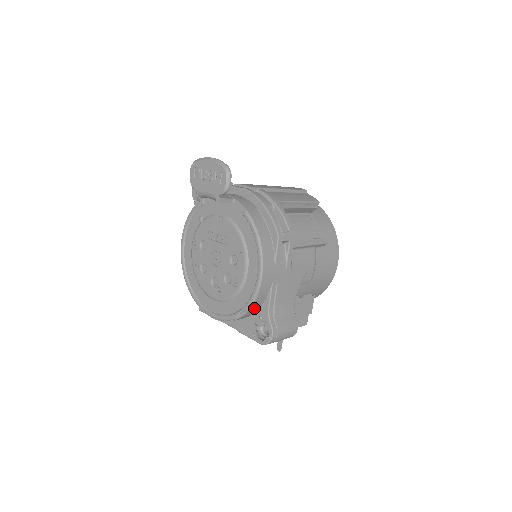
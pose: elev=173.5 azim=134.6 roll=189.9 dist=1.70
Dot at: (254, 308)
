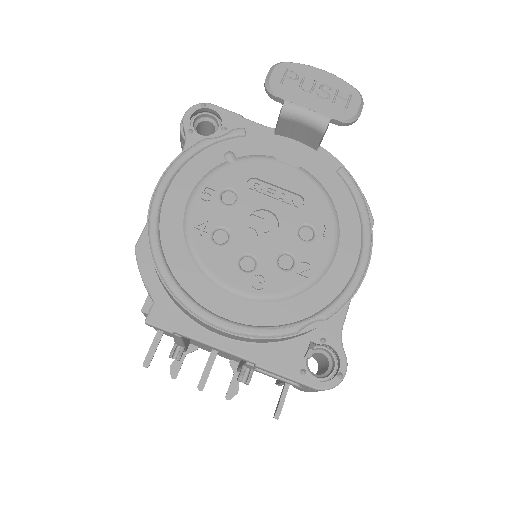
Dot at: occluded
